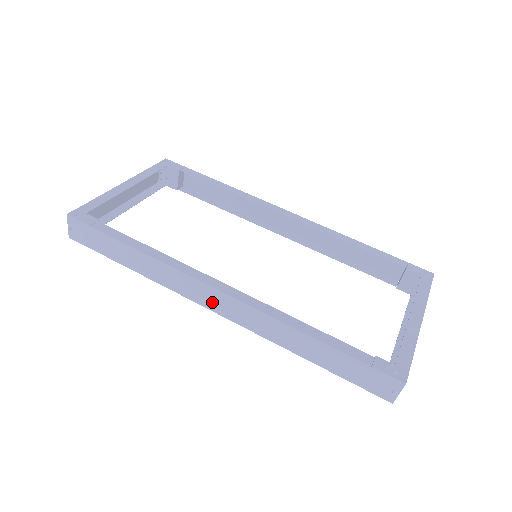
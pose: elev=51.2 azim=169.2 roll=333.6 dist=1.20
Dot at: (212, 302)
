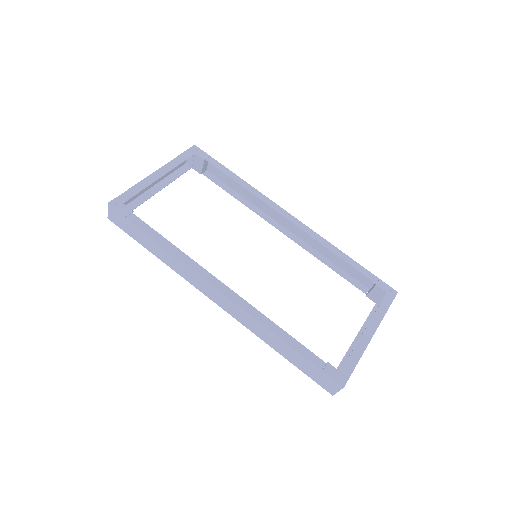
Dot at: (214, 296)
